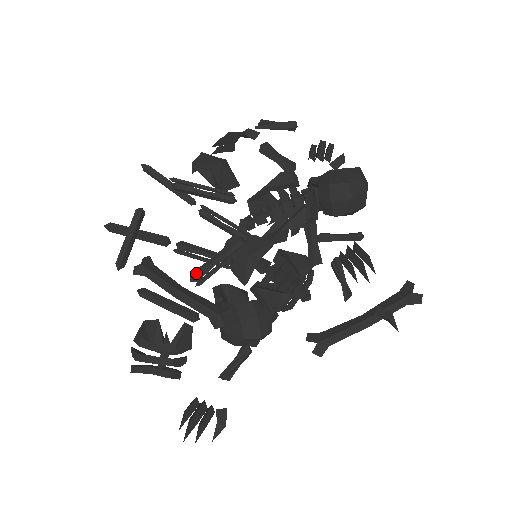
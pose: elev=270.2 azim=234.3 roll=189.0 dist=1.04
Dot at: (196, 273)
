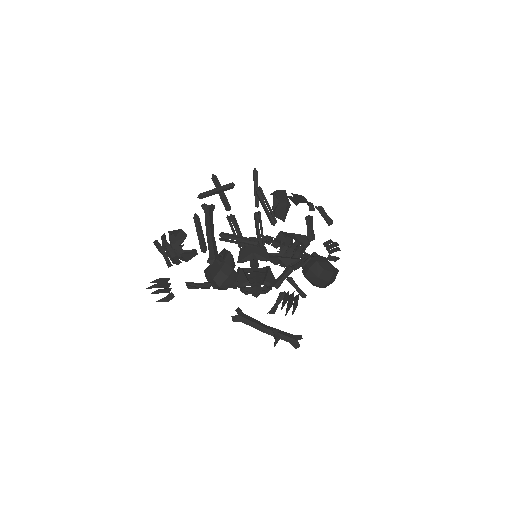
Dot at: (225, 234)
